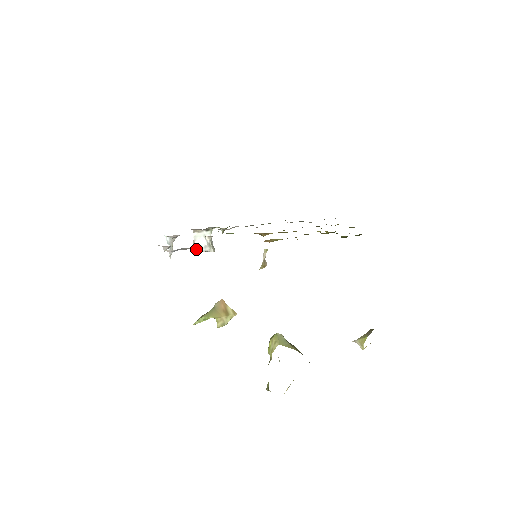
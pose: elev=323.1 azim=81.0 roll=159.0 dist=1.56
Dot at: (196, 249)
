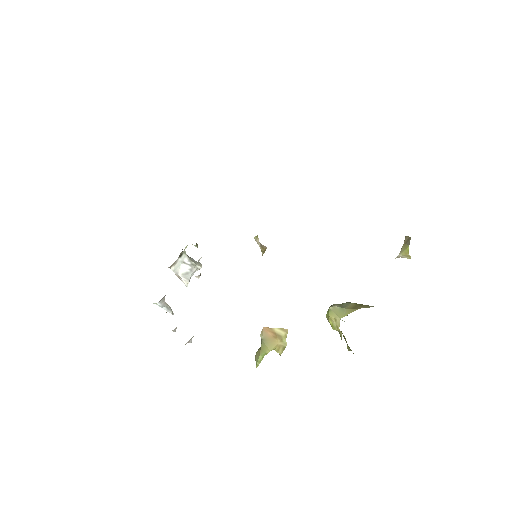
Dot at: (185, 280)
